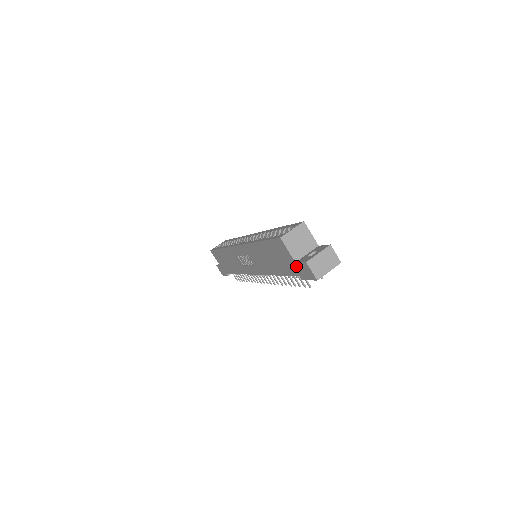
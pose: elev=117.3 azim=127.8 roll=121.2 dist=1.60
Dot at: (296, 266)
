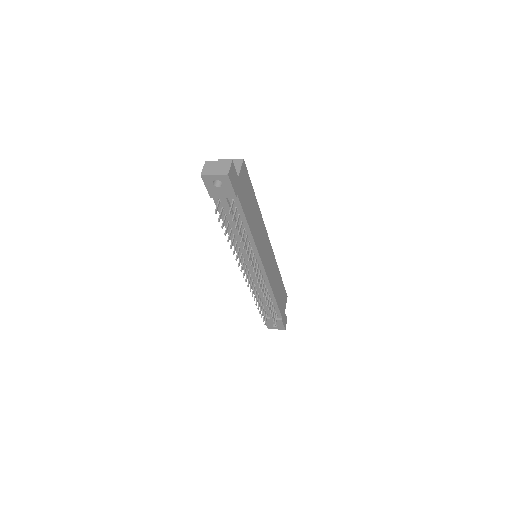
Dot at: occluded
